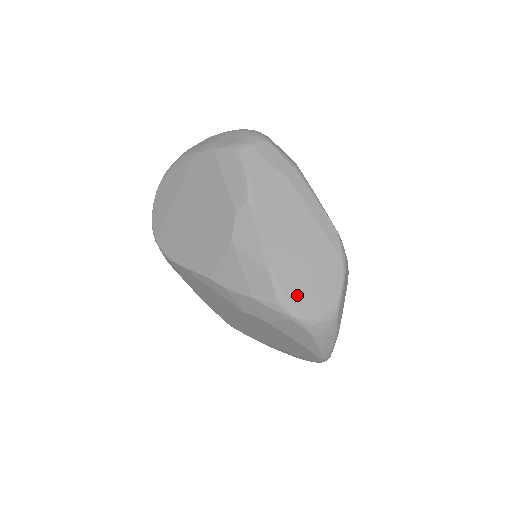
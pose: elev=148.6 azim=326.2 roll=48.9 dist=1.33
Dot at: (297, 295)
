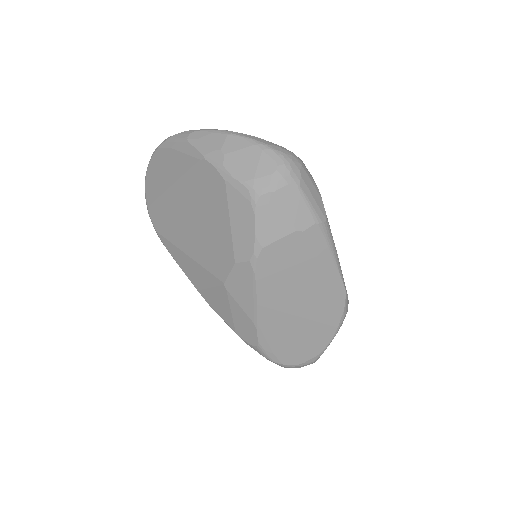
Dot at: (280, 347)
